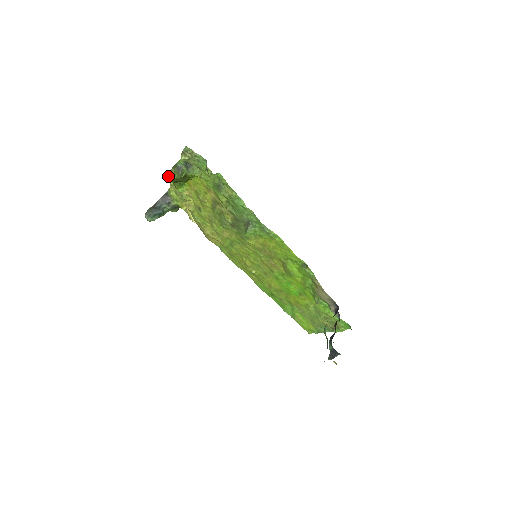
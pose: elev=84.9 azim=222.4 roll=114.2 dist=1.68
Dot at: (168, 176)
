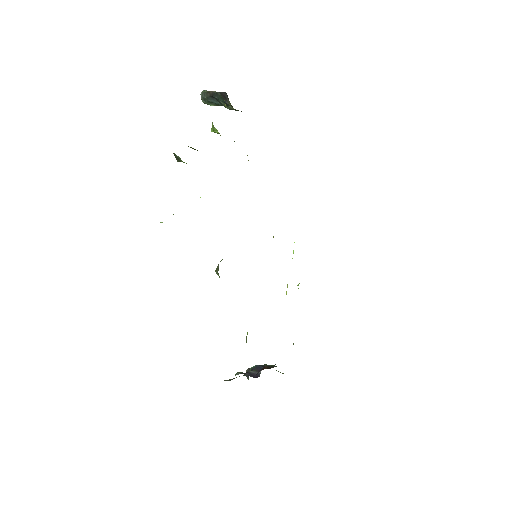
Dot at: occluded
